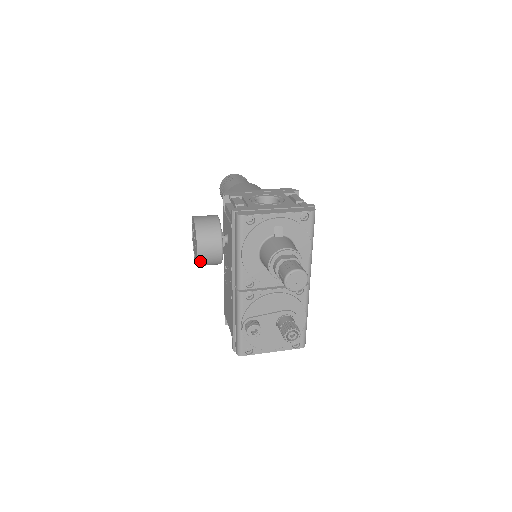
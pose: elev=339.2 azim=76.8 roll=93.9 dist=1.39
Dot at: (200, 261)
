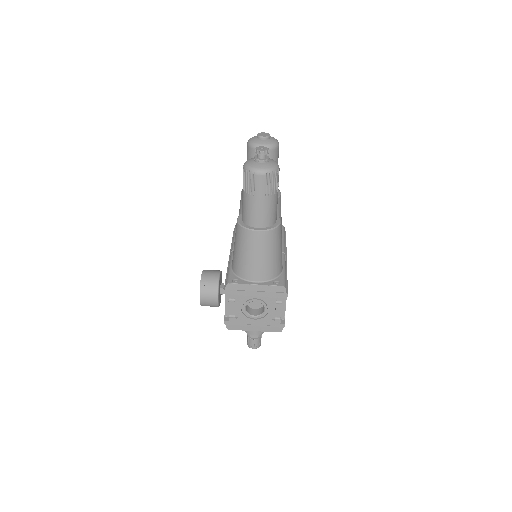
Dot at: occluded
